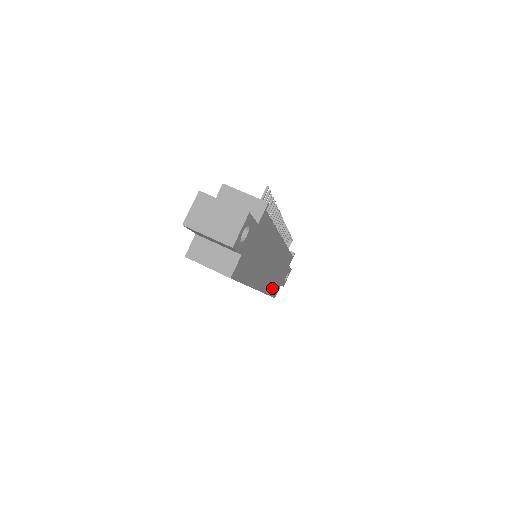
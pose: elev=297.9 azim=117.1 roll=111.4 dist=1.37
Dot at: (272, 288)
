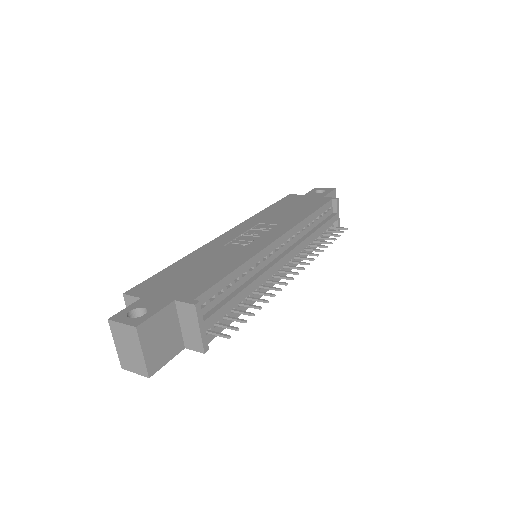
Dot at: occluded
